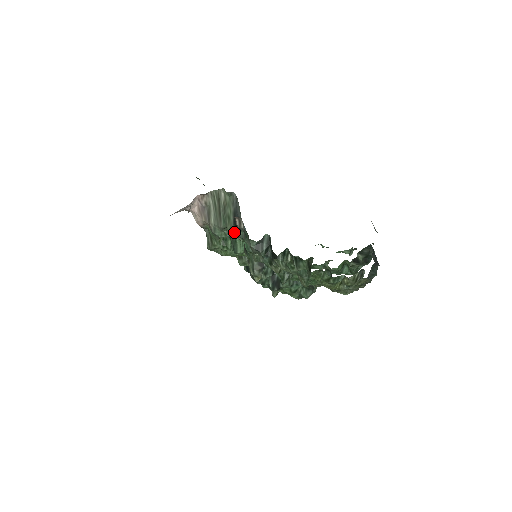
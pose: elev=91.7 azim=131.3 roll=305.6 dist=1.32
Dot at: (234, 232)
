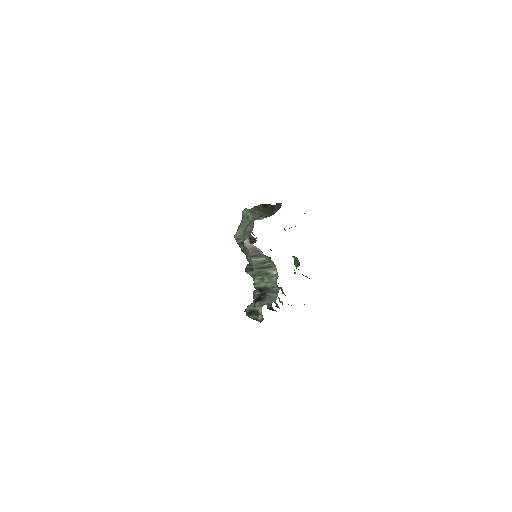
Dot at: (256, 287)
